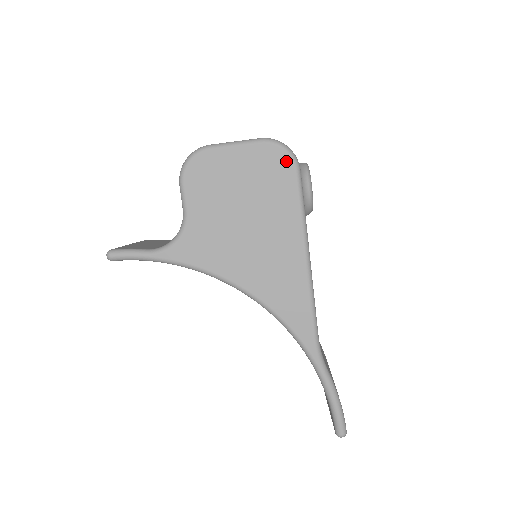
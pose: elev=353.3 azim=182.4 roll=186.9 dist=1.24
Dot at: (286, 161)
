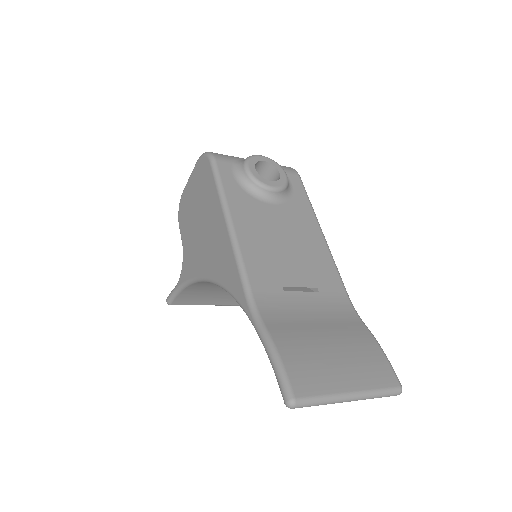
Dot at: (206, 162)
